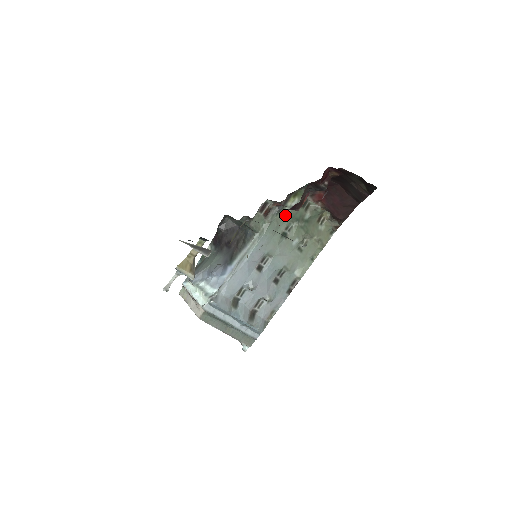
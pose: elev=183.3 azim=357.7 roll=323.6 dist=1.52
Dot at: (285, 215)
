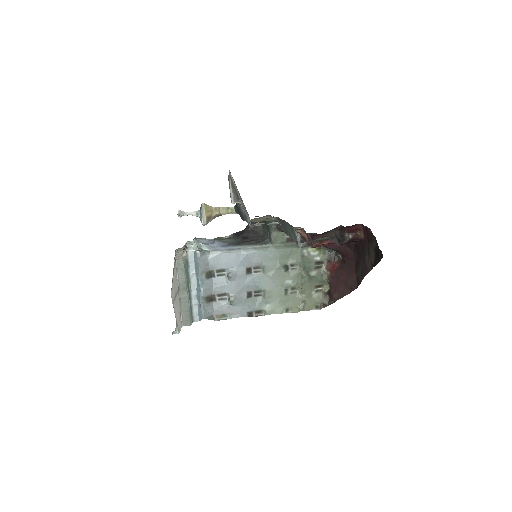
Dot at: (300, 254)
